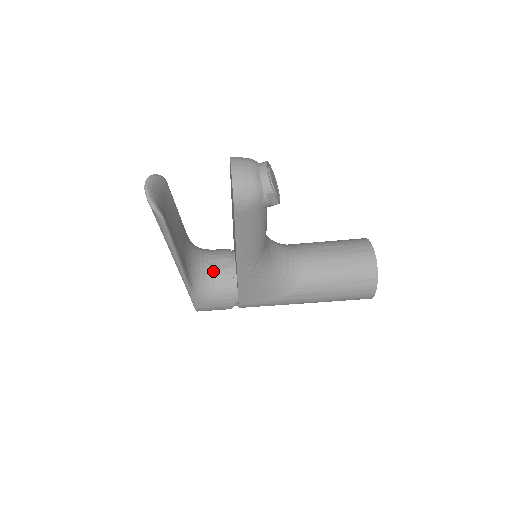
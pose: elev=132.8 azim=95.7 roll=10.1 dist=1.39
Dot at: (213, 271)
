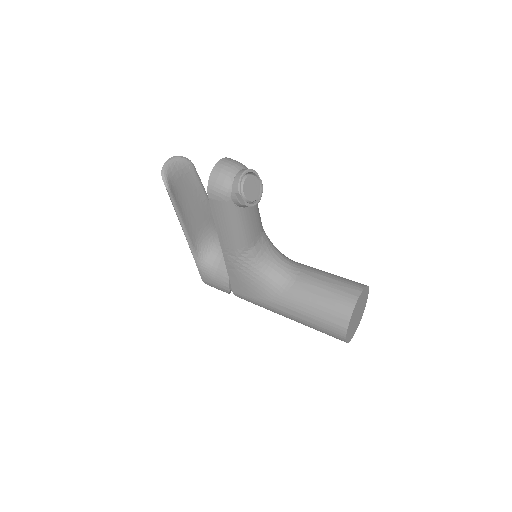
Dot at: (222, 254)
